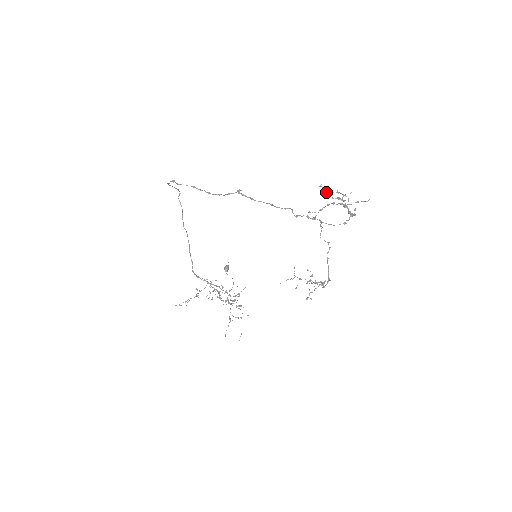
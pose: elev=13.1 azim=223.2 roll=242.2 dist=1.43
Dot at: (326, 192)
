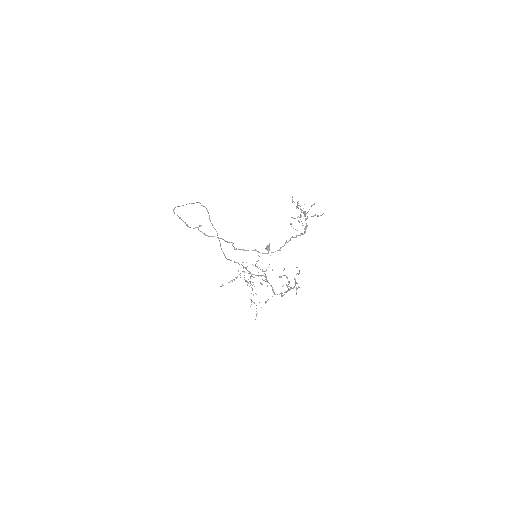
Dot at: occluded
